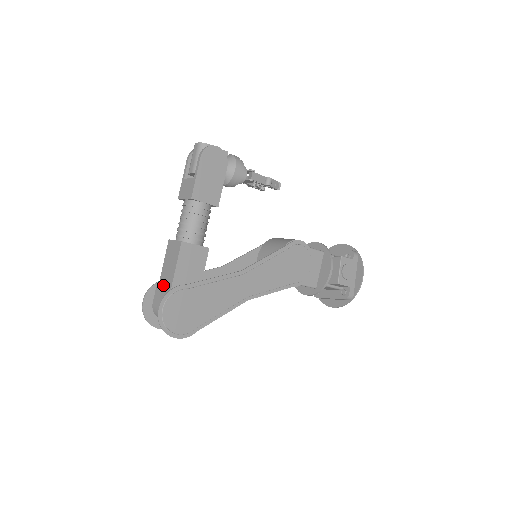
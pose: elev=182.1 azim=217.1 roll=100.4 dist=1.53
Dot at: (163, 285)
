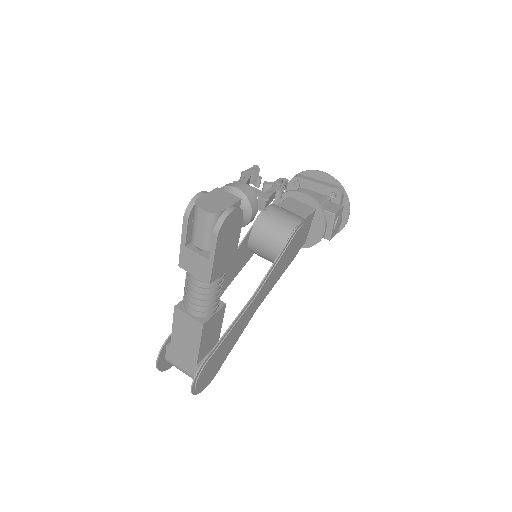
Dot at: (180, 351)
